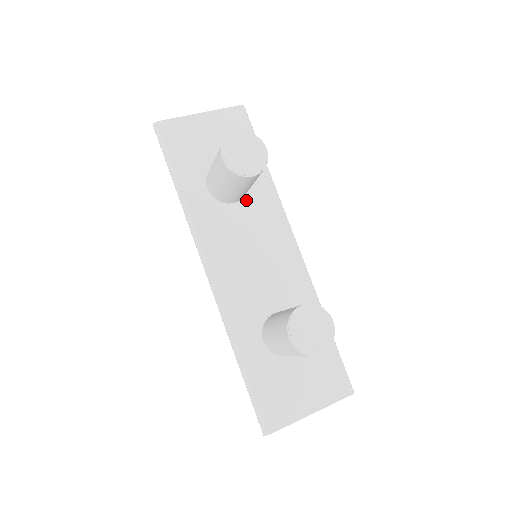
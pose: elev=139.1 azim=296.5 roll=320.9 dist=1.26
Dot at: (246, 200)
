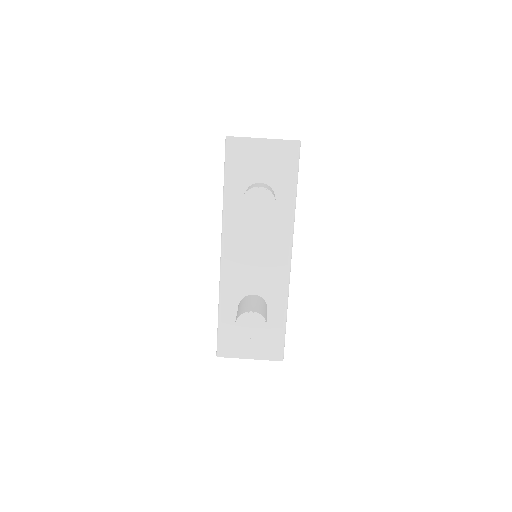
Dot at: occluded
